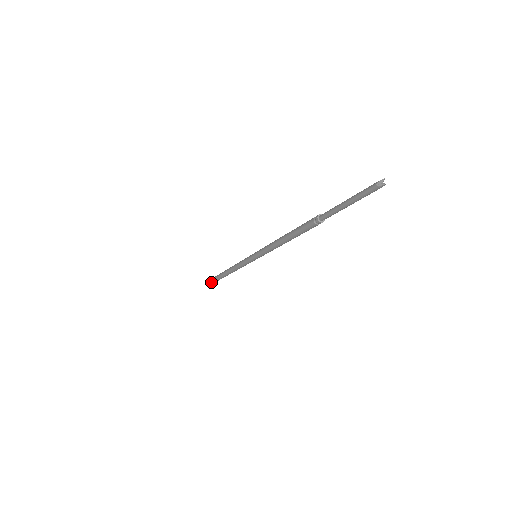
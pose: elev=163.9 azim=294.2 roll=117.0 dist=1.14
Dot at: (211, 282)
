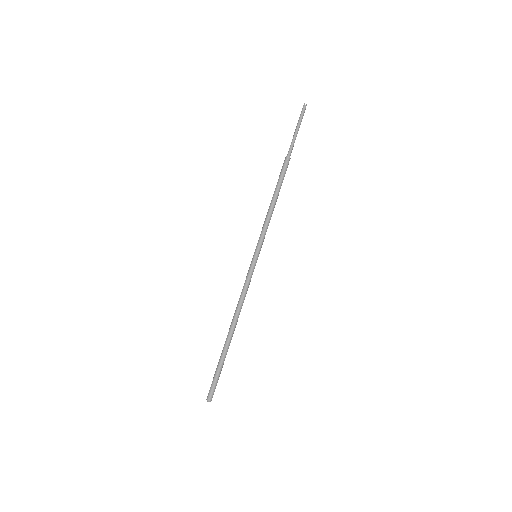
Dot at: (215, 379)
